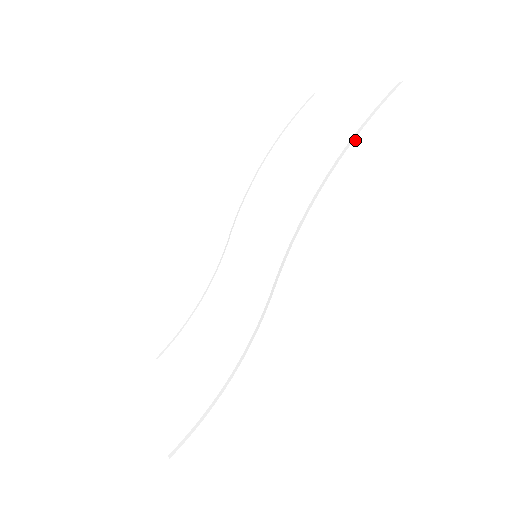
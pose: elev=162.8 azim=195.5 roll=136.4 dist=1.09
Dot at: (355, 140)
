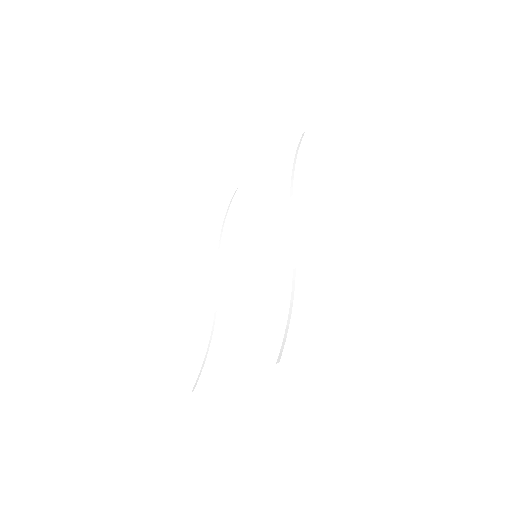
Dot at: (298, 154)
